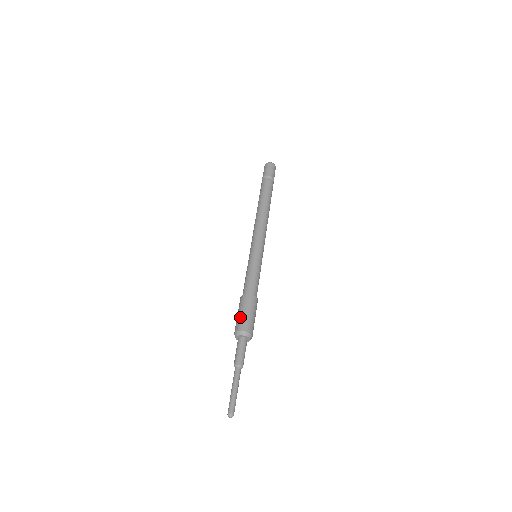
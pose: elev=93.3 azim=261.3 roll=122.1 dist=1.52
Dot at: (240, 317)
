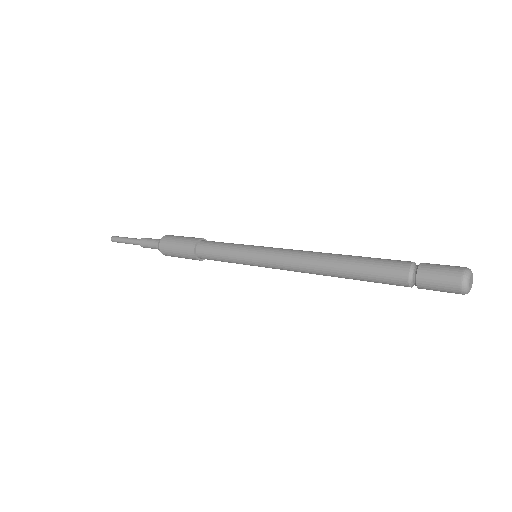
Dot at: (171, 250)
